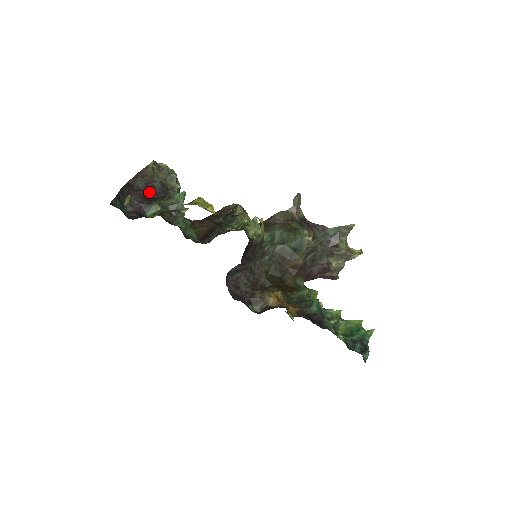
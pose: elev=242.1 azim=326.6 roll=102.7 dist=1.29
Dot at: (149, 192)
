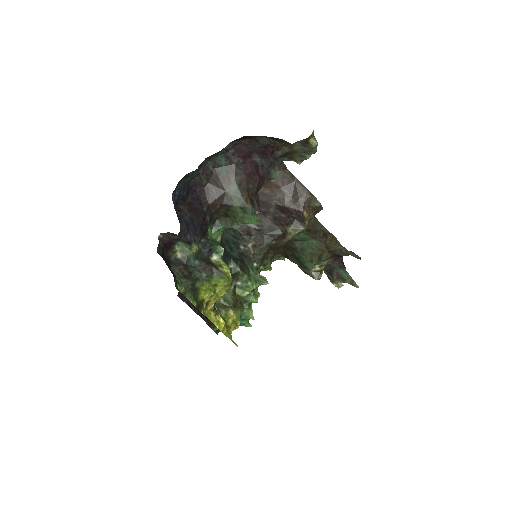
Dot at: (261, 152)
